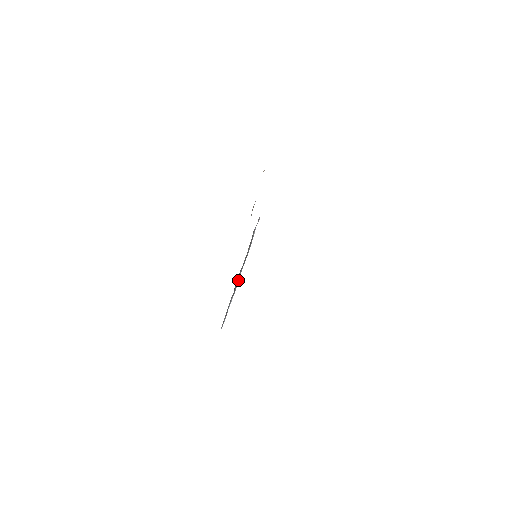
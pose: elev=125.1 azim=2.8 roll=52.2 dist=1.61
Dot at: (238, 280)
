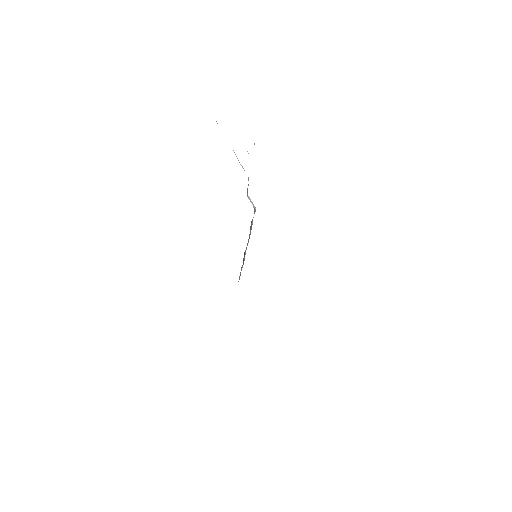
Dot at: (245, 254)
